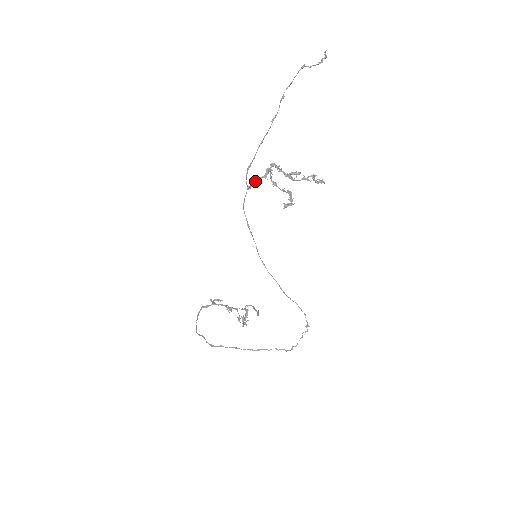
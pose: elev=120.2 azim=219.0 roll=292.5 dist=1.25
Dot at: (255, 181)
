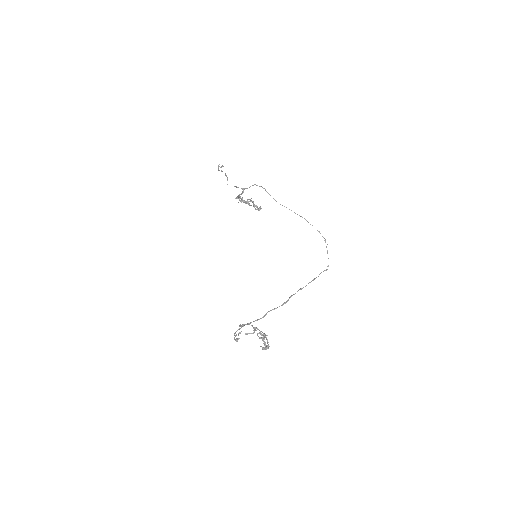
Dot at: (239, 197)
